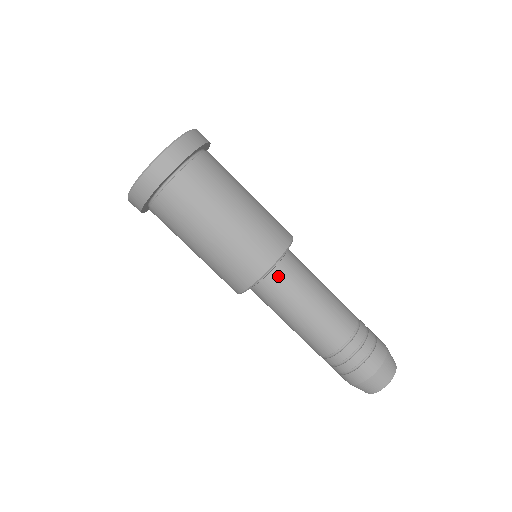
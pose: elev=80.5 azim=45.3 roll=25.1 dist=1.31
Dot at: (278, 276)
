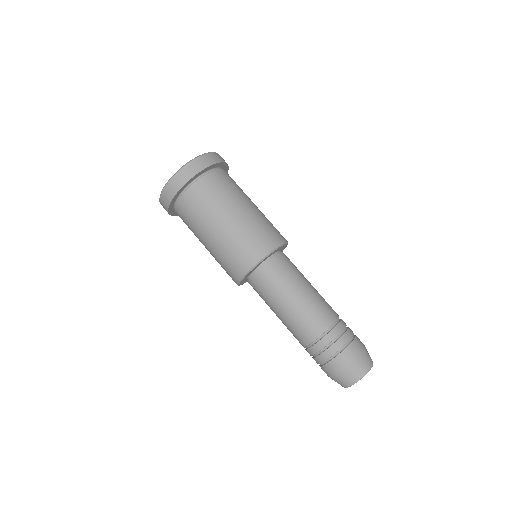
Dot at: (267, 271)
